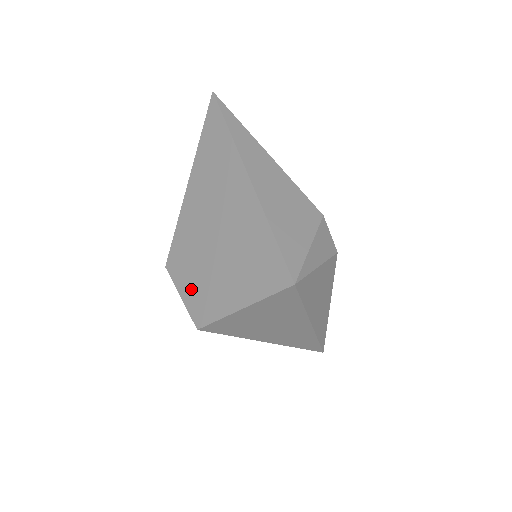
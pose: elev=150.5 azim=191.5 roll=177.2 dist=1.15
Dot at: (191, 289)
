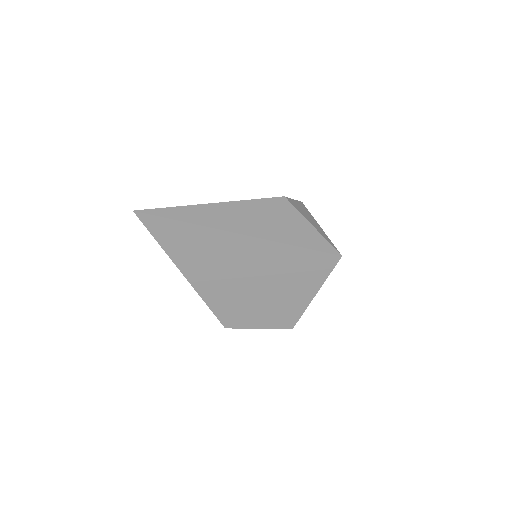
Dot at: (264, 319)
